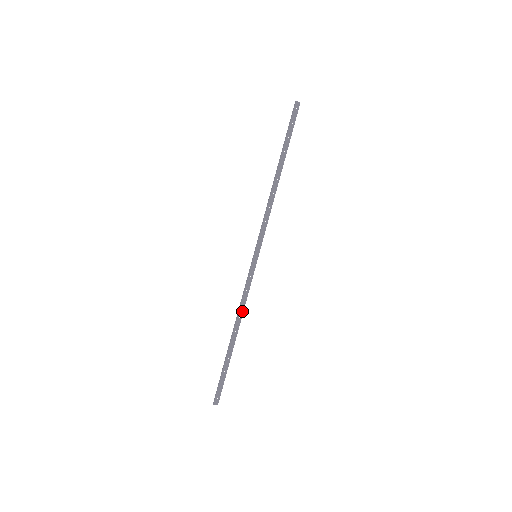
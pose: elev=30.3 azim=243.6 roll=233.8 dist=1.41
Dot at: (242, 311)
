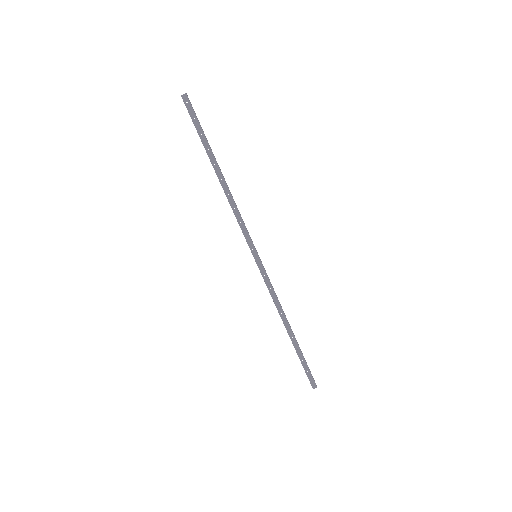
Dot at: (280, 307)
